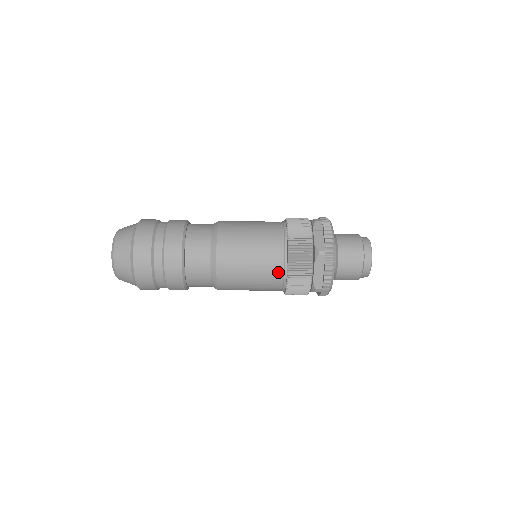
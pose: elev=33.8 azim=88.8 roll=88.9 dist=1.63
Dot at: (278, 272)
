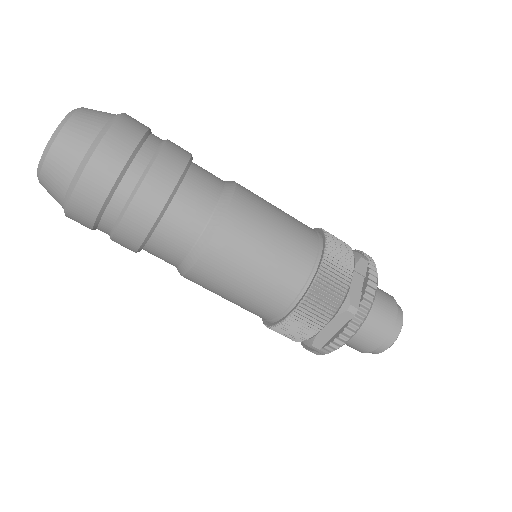
Dot at: (281, 302)
